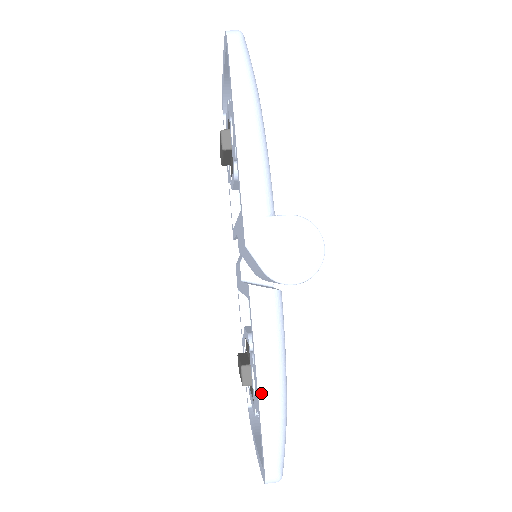
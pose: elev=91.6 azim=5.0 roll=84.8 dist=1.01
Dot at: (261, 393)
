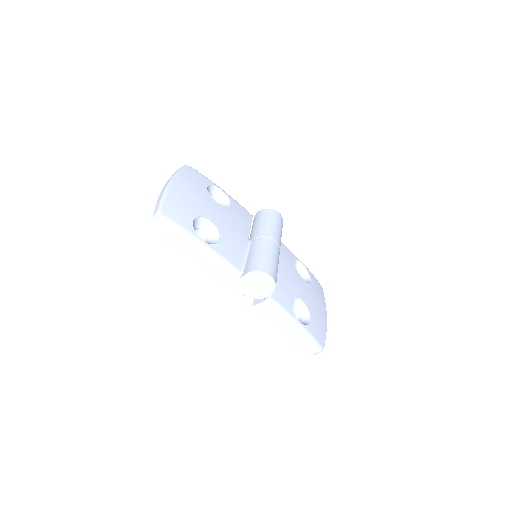
Dot at: (290, 334)
